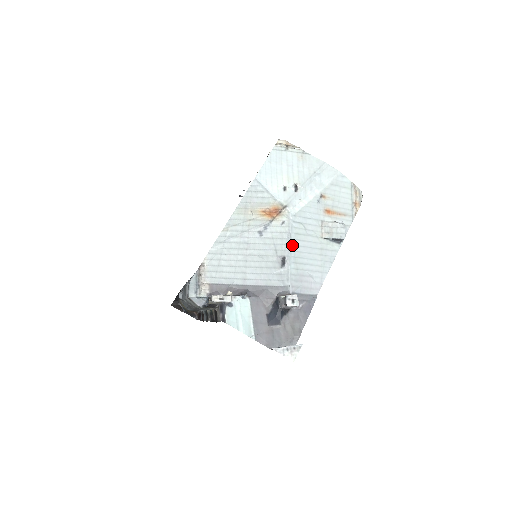
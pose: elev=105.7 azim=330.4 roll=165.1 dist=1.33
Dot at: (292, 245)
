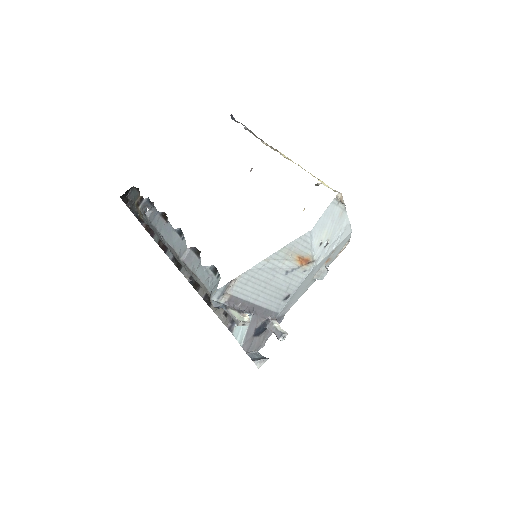
Dot at: (299, 287)
